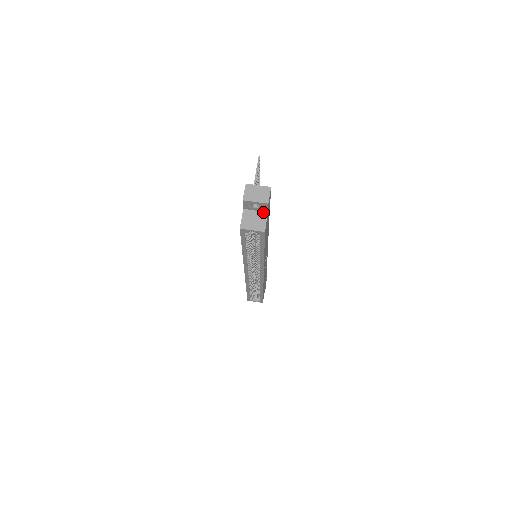
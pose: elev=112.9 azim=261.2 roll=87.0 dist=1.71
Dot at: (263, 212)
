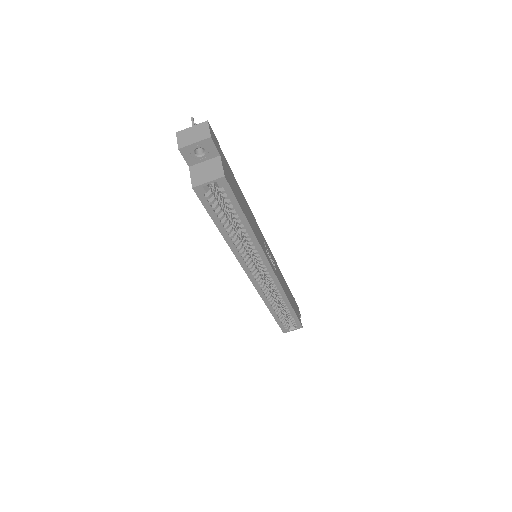
Dot at: (214, 158)
